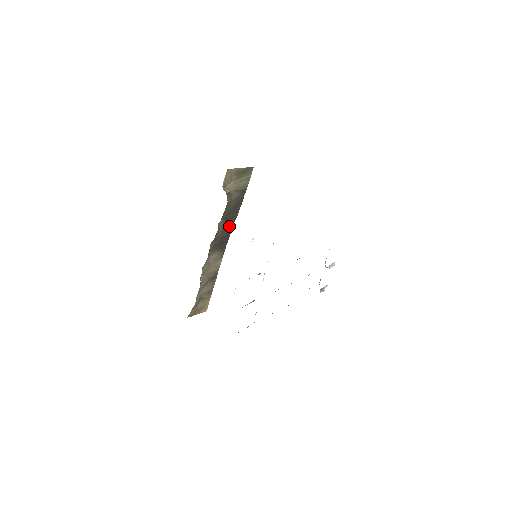
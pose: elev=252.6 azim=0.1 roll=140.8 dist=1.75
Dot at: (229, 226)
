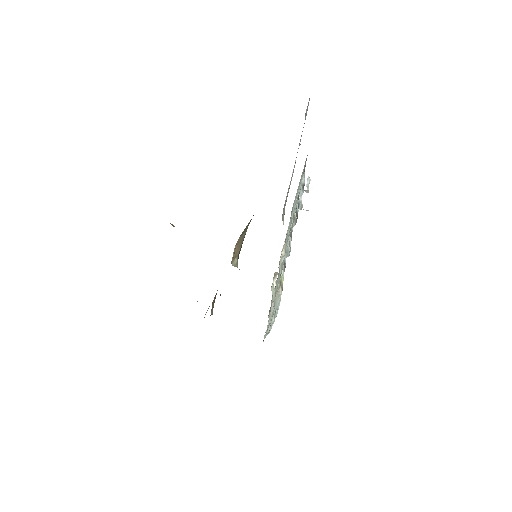
Dot at: occluded
